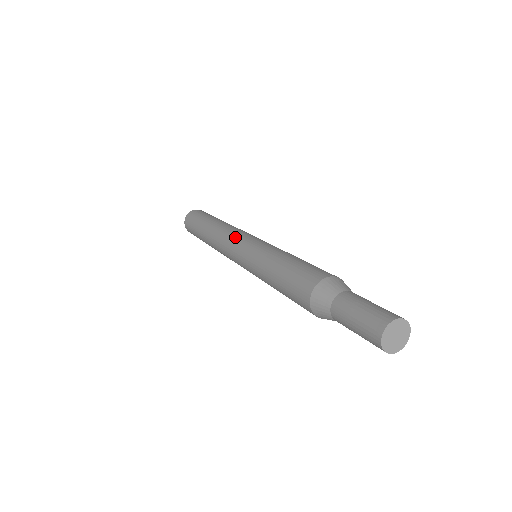
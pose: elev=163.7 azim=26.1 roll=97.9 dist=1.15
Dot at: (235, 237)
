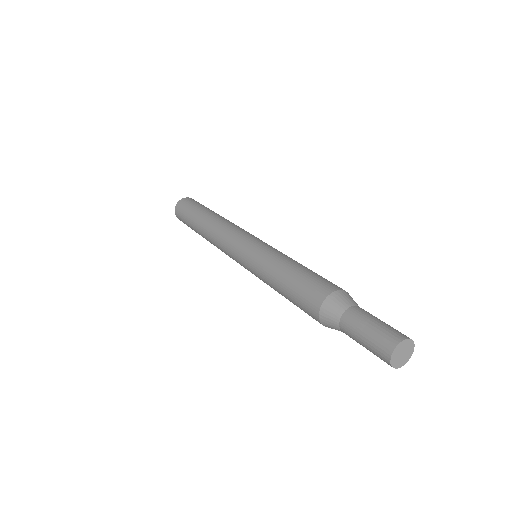
Dot at: (236, 235)
